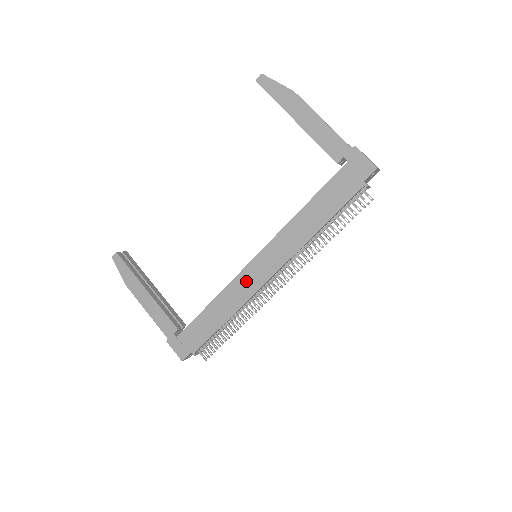
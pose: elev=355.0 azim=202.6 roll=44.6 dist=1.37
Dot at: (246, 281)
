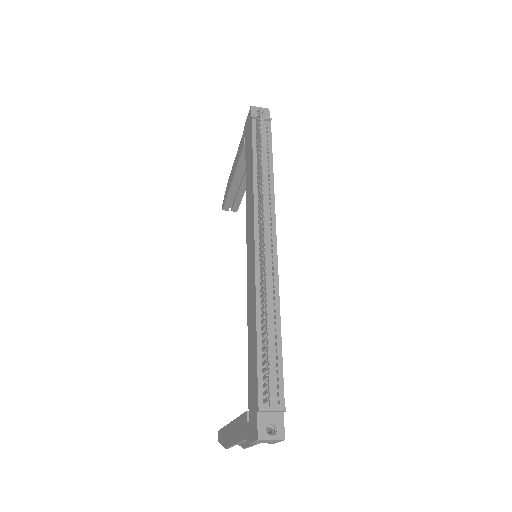
Dot at: (250, 274)
